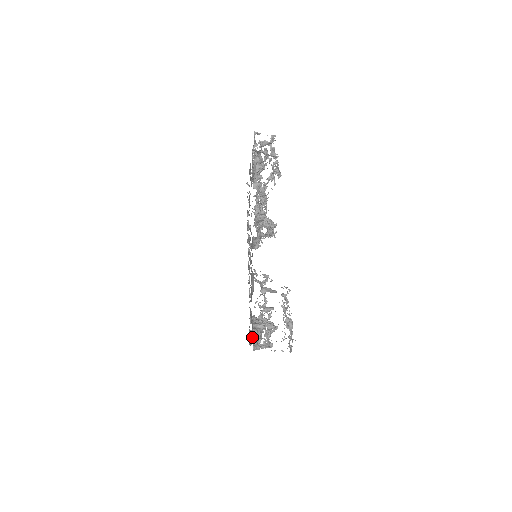
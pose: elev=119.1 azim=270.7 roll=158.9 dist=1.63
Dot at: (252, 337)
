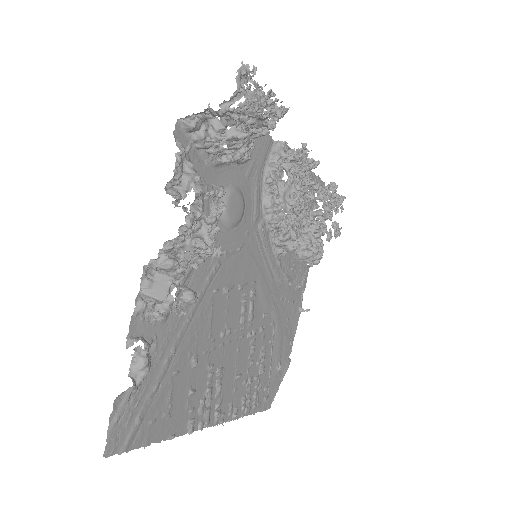
Dot at: (159, 273)
